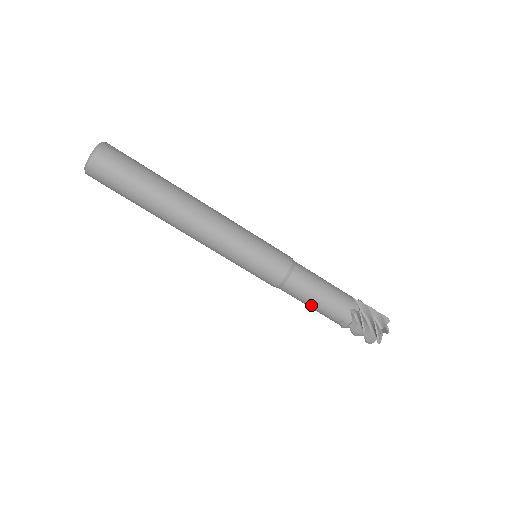
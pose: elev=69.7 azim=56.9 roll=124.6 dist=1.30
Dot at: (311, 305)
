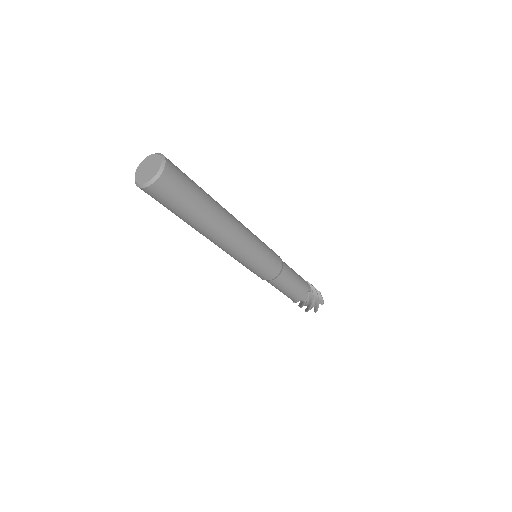
Dot at: (285, 291)
